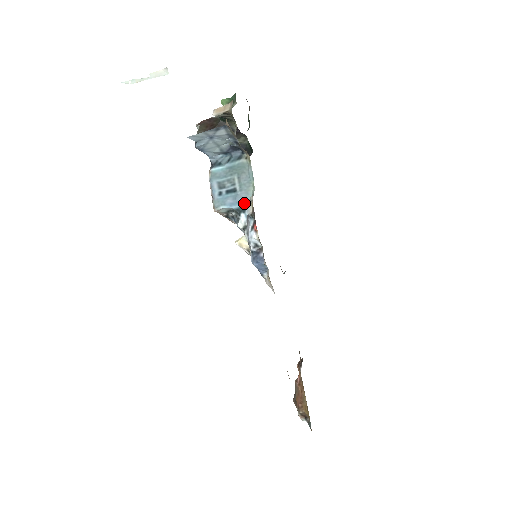
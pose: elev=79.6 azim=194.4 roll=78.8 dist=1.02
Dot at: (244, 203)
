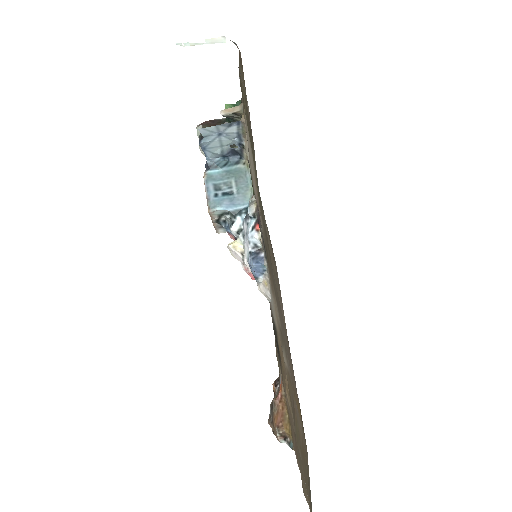
Dot at: (241, 206)
